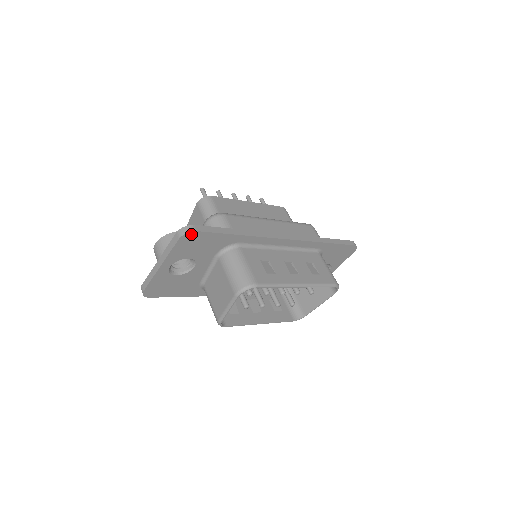
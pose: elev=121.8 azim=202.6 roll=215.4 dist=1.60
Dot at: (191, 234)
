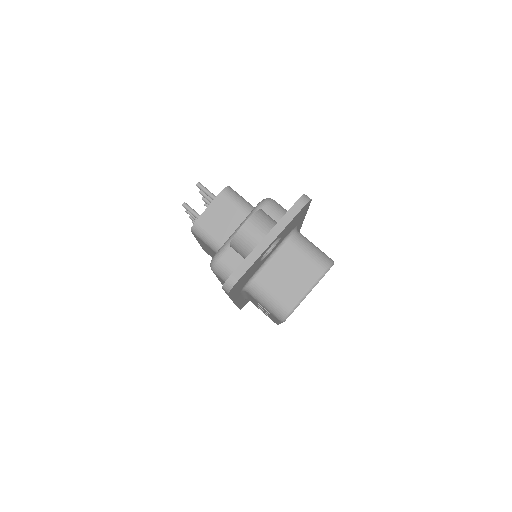
Dot at: (308, 203)
